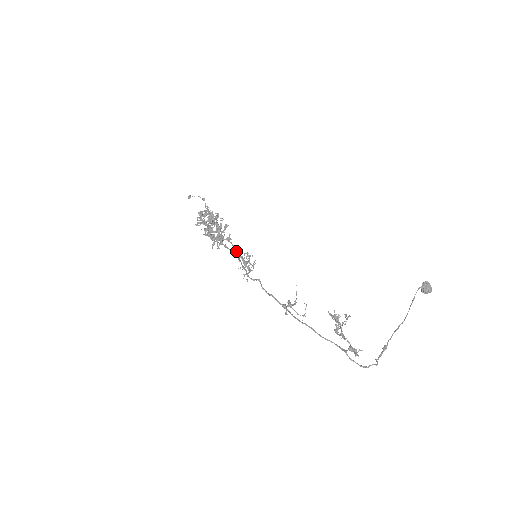
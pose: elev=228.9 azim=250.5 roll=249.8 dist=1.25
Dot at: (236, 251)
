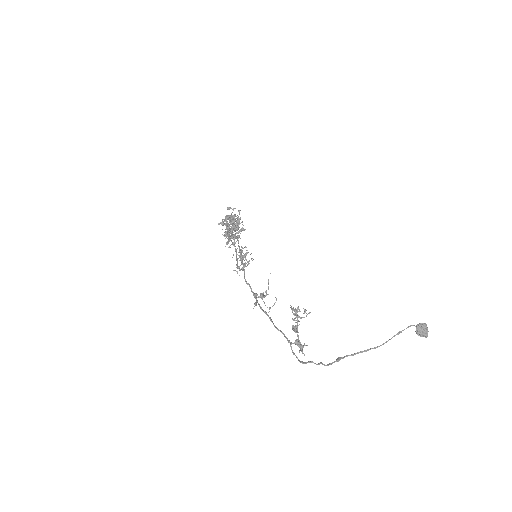
Dot at: (239, 246)
